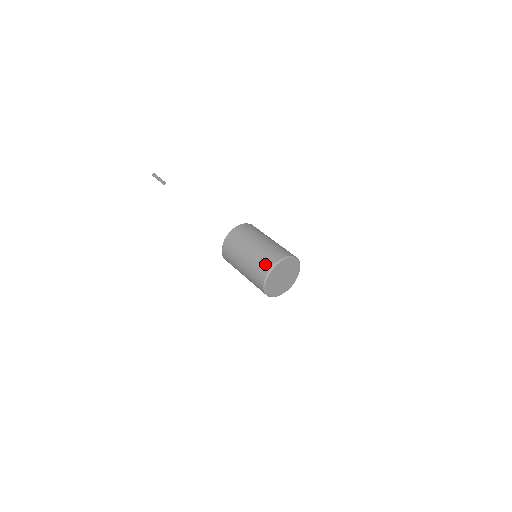
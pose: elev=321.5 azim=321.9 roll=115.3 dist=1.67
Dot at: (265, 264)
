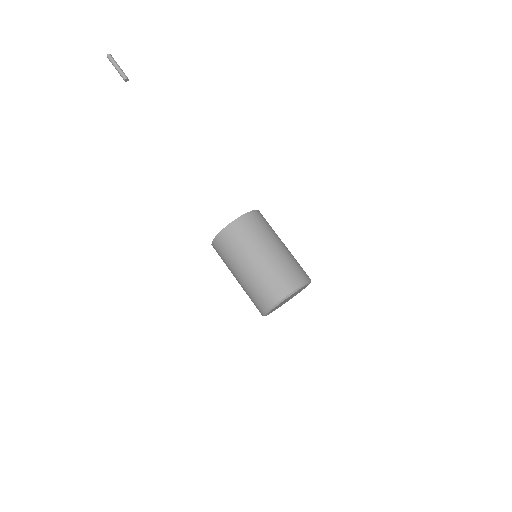
Dot at: (256, 307)
